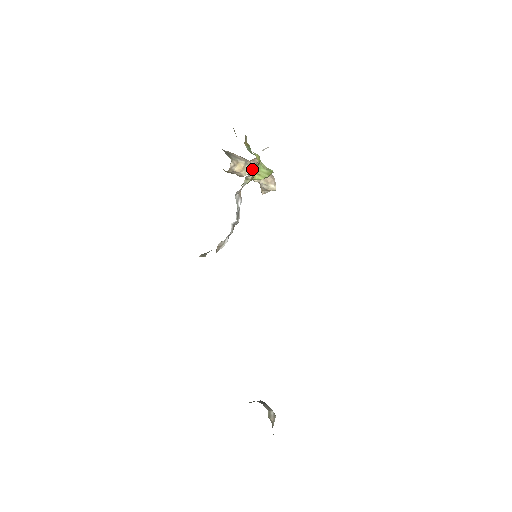
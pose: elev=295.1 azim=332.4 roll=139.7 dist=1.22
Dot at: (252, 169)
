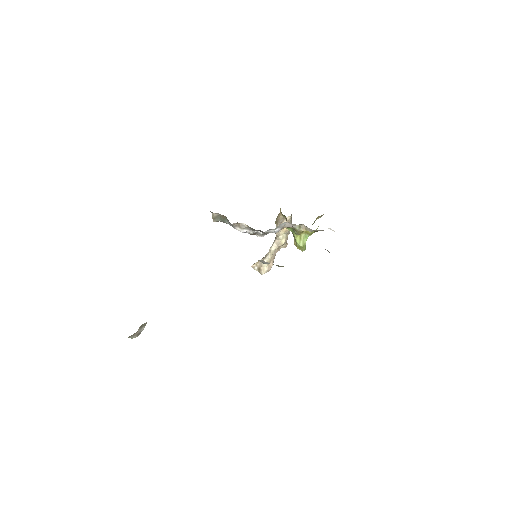
Dot at: (284, 240)
